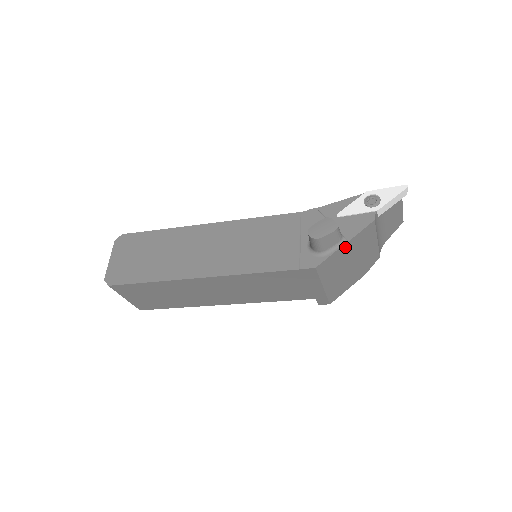
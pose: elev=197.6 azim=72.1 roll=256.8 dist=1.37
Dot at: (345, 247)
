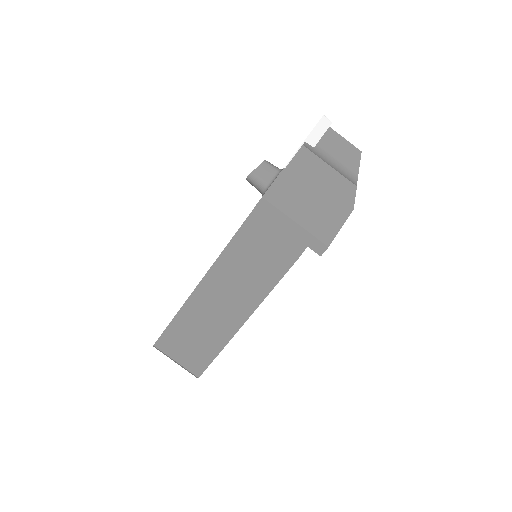
Dot at: (286, 174)
